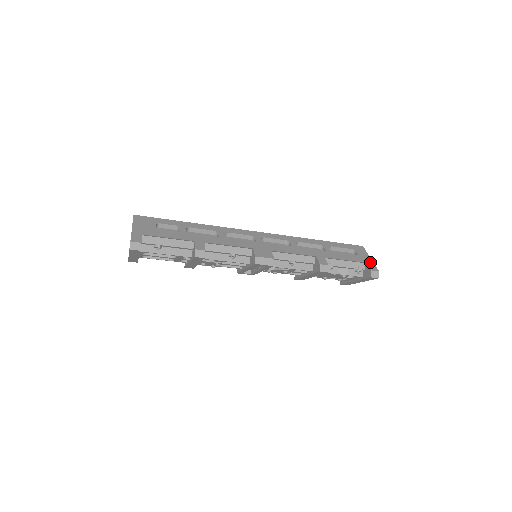
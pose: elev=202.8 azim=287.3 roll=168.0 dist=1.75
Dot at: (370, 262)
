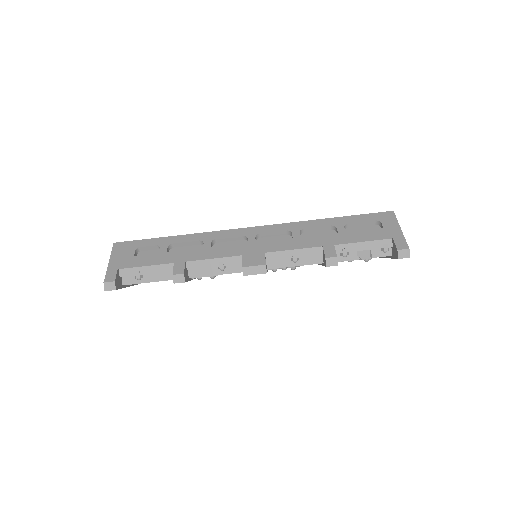
Dot at: (398, 236)
